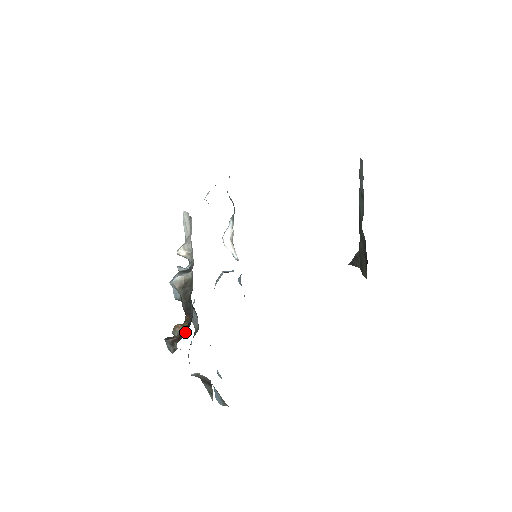
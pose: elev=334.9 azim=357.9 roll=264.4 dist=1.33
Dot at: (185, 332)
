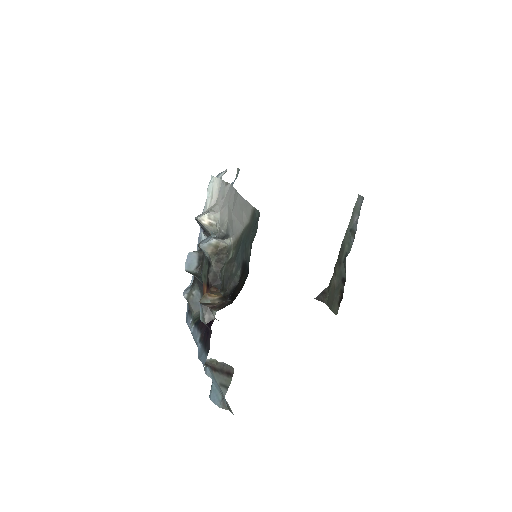
Dot at: (229, 300)
